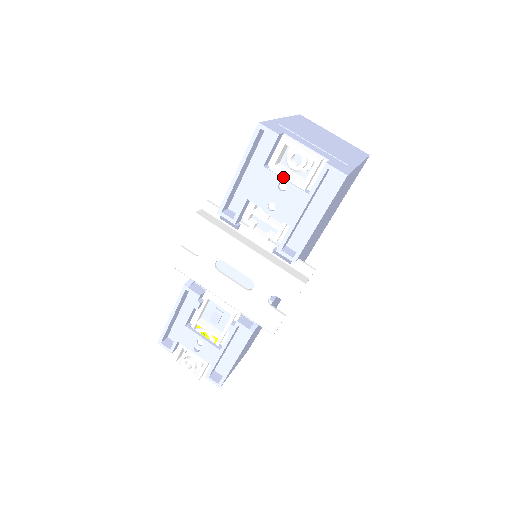
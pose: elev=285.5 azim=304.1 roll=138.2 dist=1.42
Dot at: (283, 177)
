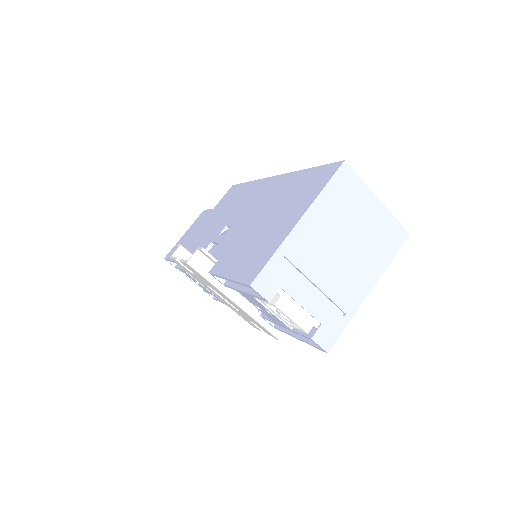
Dot at: (271, 310)
